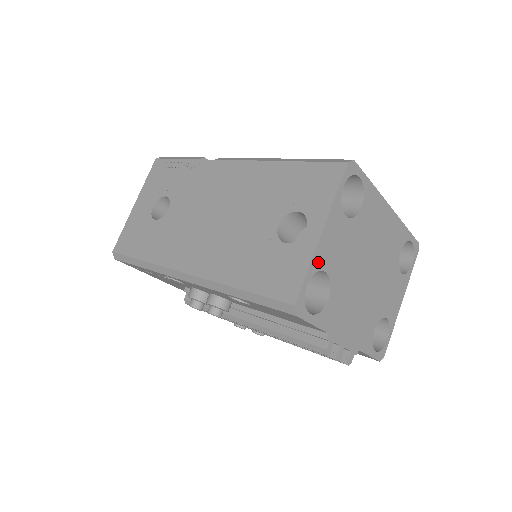
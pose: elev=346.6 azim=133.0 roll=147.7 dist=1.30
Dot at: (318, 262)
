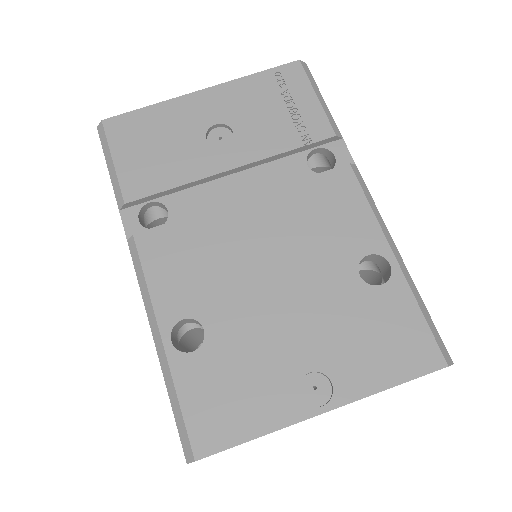
Dot at: occluded
